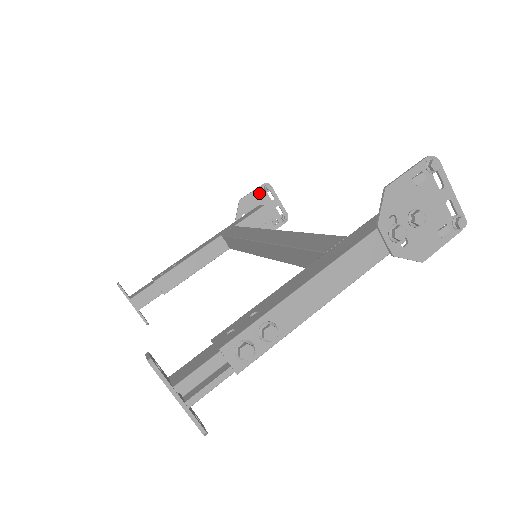
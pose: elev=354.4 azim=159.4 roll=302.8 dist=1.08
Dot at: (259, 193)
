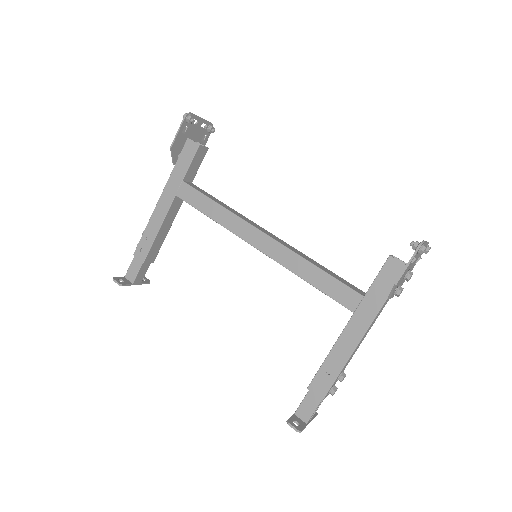
Dot at: (183, 127)
